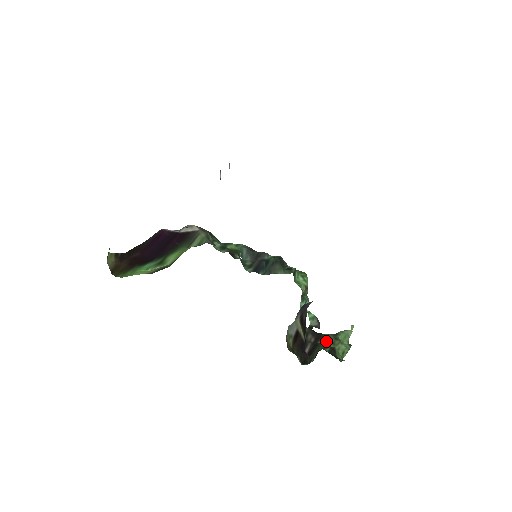
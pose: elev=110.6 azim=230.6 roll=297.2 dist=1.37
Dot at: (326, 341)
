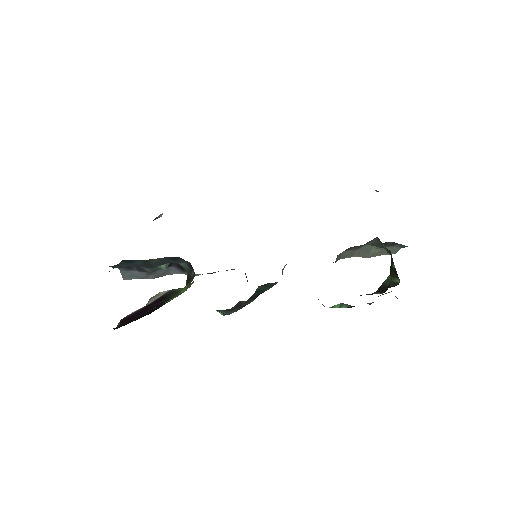
Dot at: occluded
